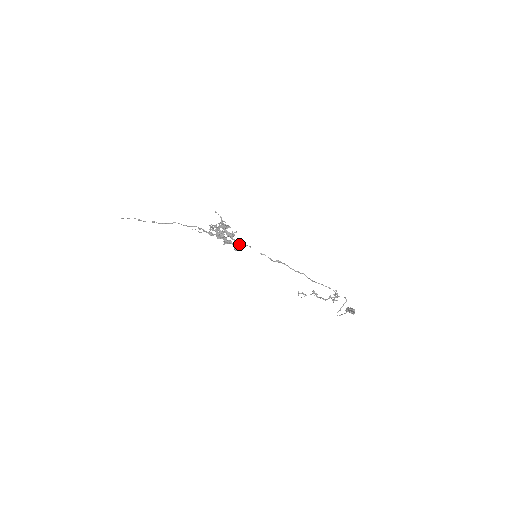
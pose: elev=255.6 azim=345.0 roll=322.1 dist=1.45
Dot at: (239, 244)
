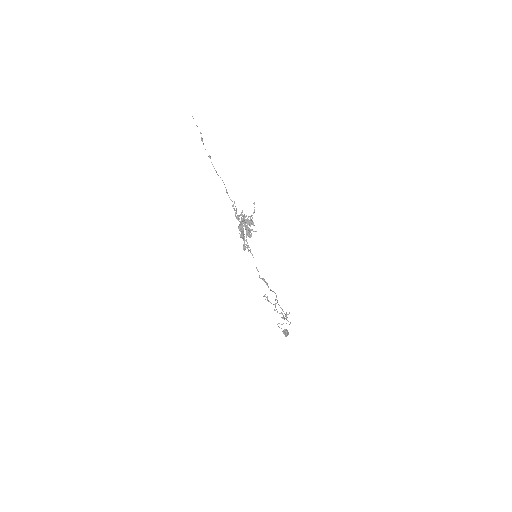
Dot at: (248, 247)
